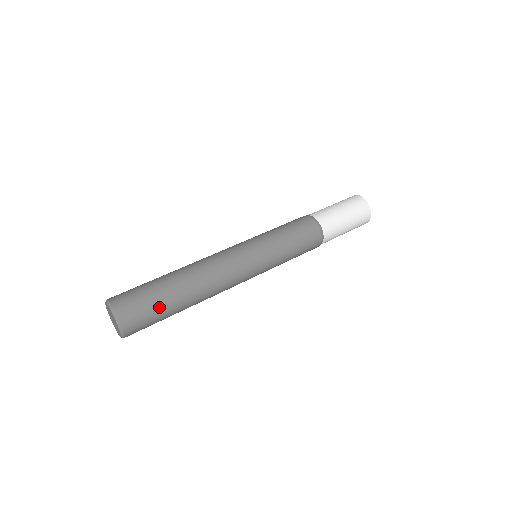
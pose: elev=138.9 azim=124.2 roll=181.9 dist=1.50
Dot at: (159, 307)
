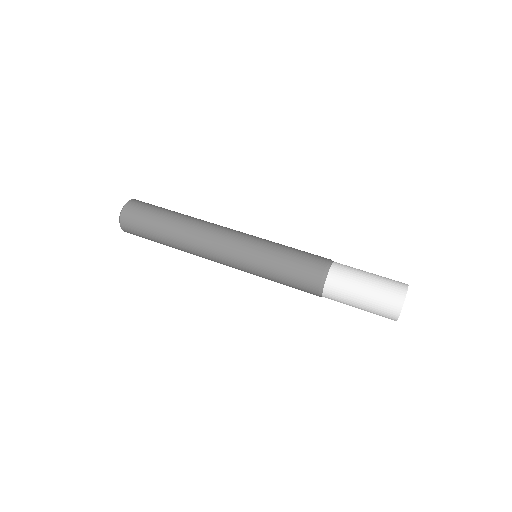
Dot at: (148, 232)
